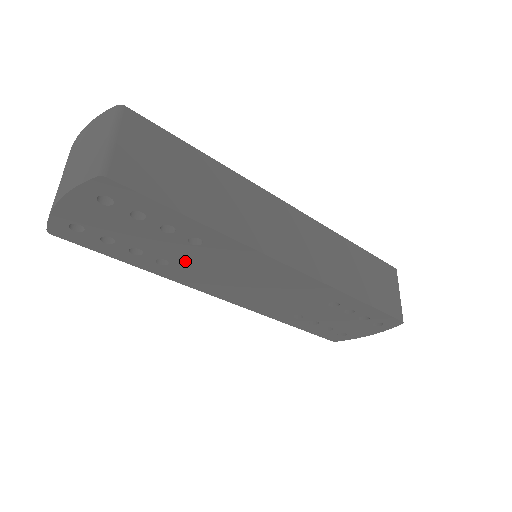
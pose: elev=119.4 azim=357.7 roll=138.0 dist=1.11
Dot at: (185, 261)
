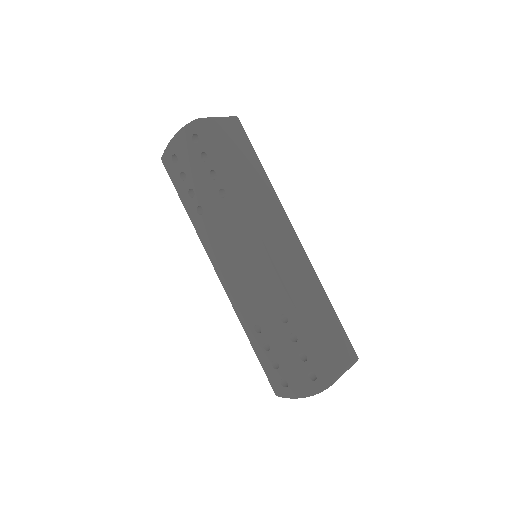
Dot at: (211, 214)
